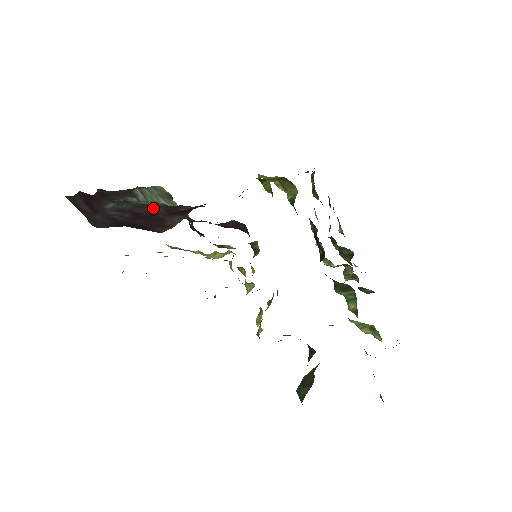
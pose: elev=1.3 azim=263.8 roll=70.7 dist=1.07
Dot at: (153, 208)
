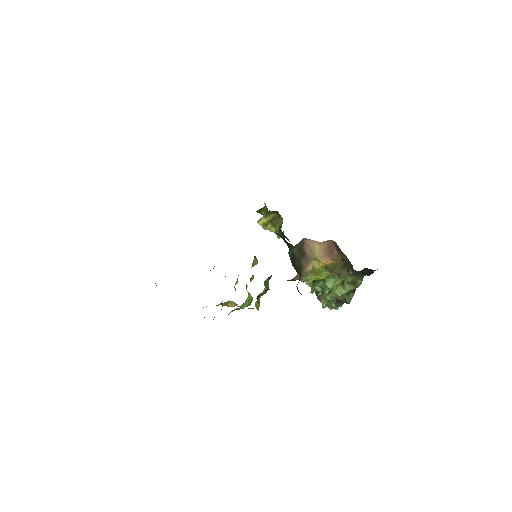
Dot at: occluded
